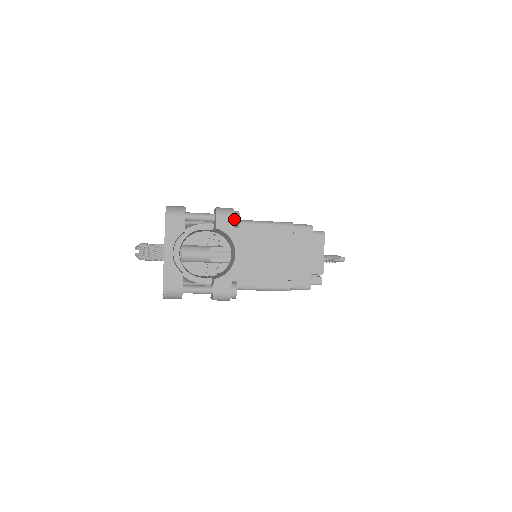
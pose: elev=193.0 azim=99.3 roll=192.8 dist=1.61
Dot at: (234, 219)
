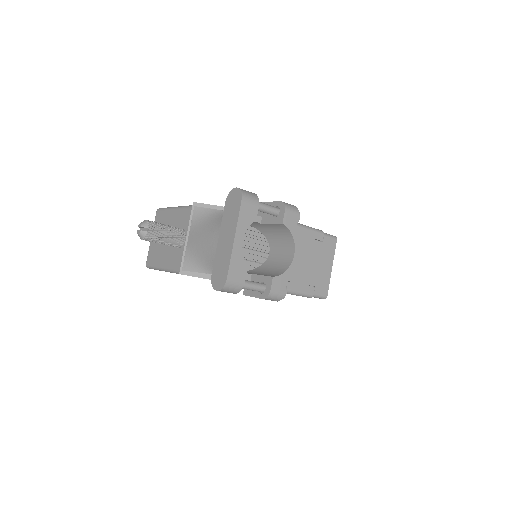
Dot at: (296, 217)
